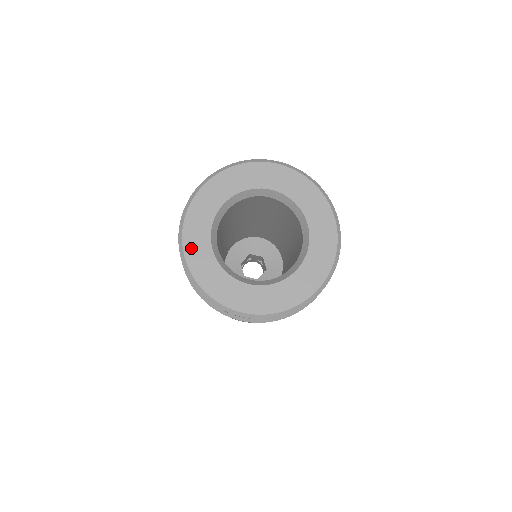
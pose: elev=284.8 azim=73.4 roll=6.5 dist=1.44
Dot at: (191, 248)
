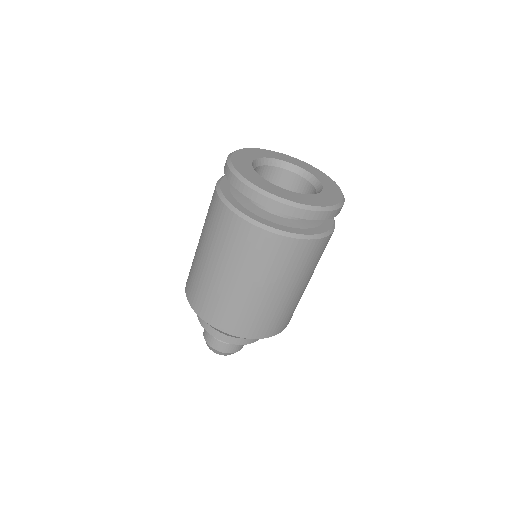
Dot at: (267, 188)
